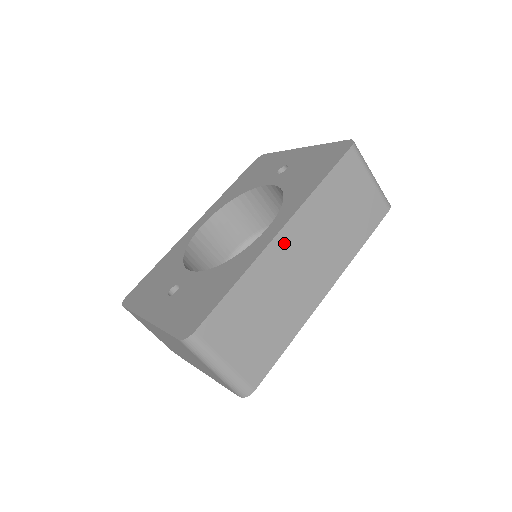
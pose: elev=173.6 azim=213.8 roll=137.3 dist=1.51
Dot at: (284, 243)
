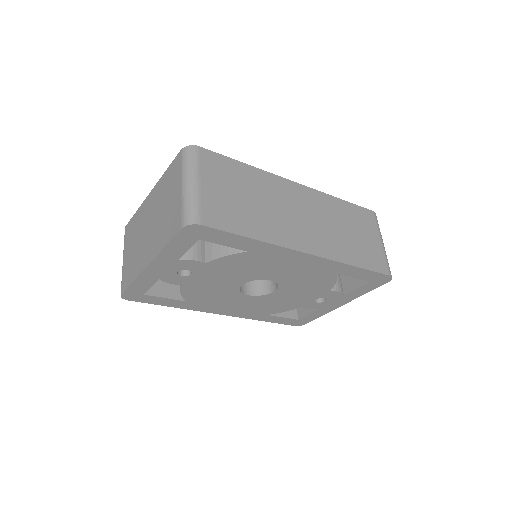
Dot at: (295, 190)
